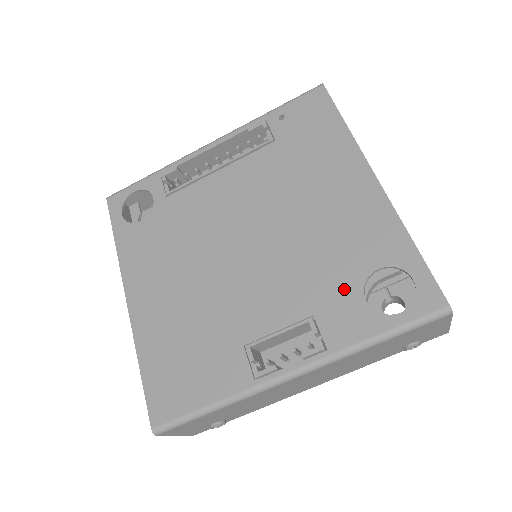
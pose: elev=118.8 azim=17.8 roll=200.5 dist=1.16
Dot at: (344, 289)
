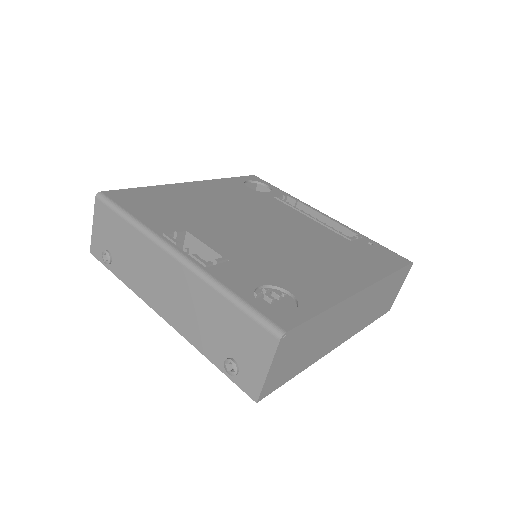
Dot at: (261, 275)
